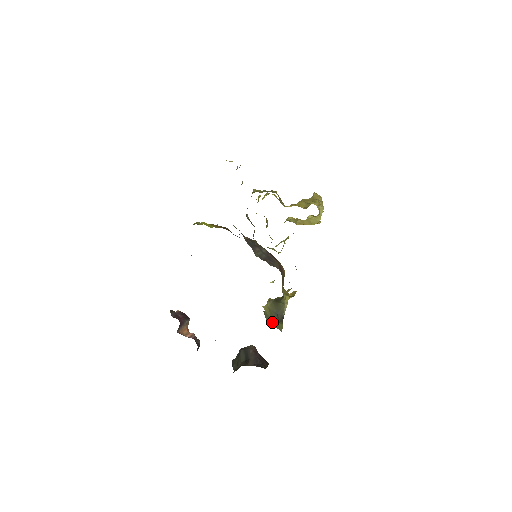
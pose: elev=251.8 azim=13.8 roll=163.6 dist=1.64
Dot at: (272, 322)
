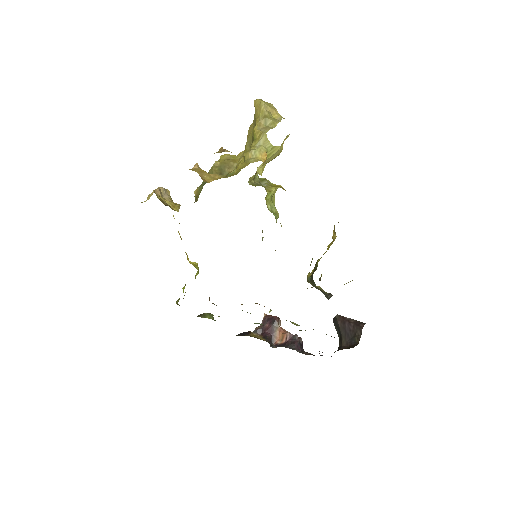
Dot at: occluded
